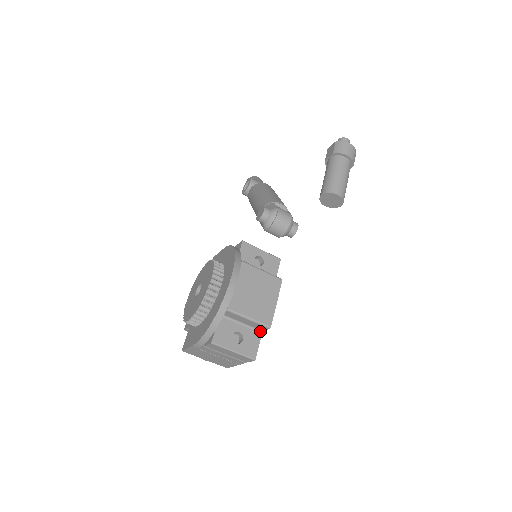
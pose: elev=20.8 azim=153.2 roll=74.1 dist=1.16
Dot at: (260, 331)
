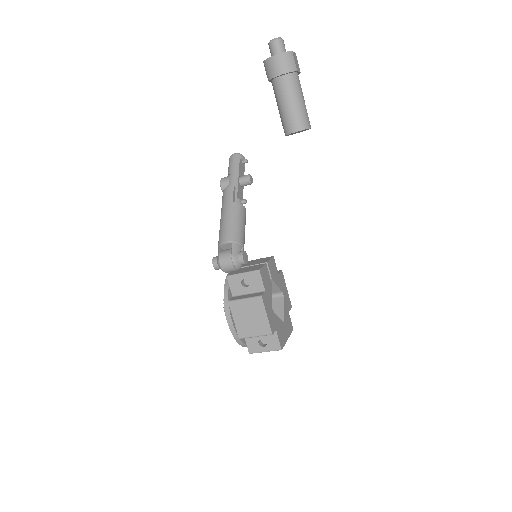
Dot at: (274, 331)
